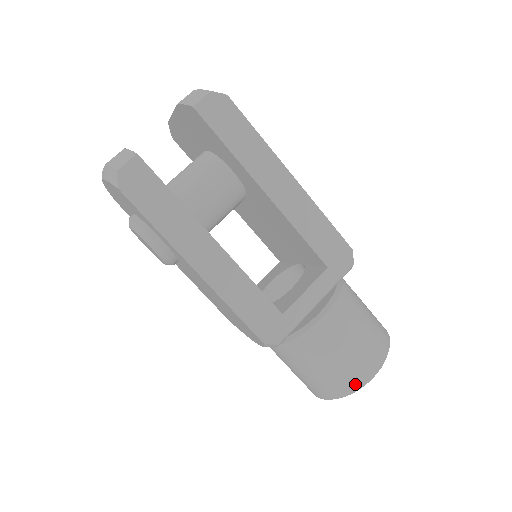
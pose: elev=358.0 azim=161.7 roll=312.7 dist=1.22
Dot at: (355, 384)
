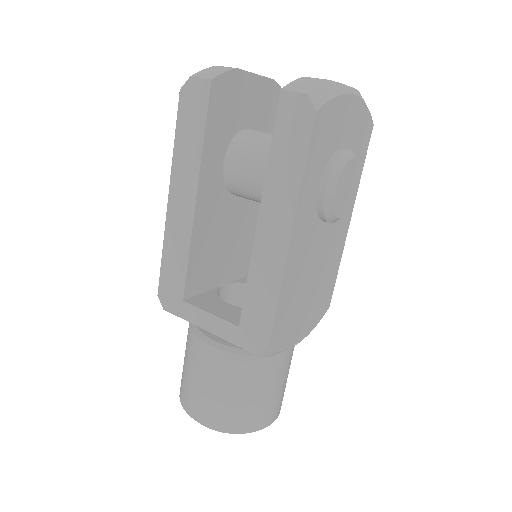
Dot at: (185, 404)
